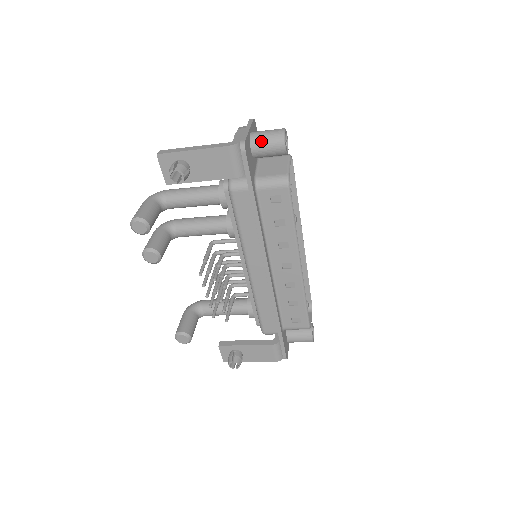
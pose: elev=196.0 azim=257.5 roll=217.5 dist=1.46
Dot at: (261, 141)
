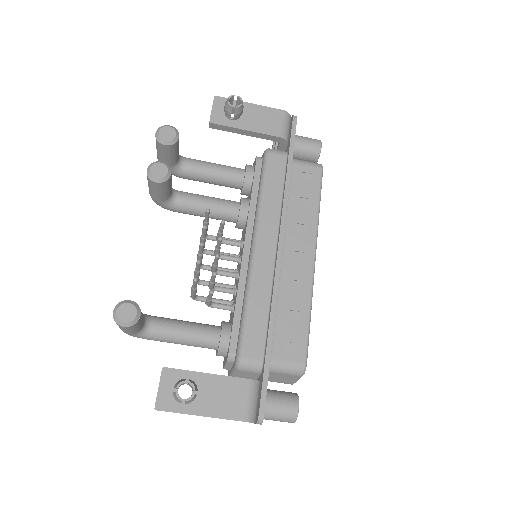
Dot at: (301, 137)
